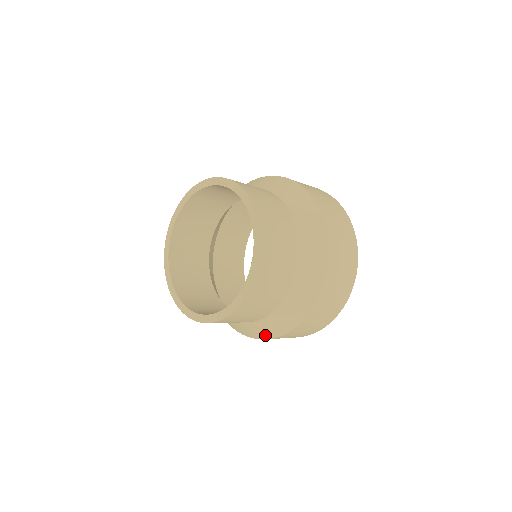
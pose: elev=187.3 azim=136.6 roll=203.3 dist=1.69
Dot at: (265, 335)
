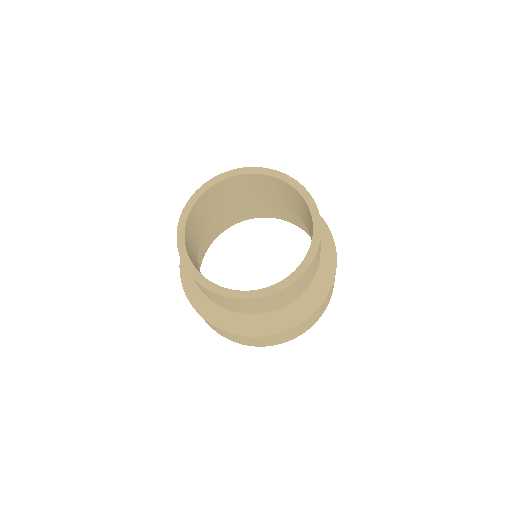
Dot at: (207, 316)
